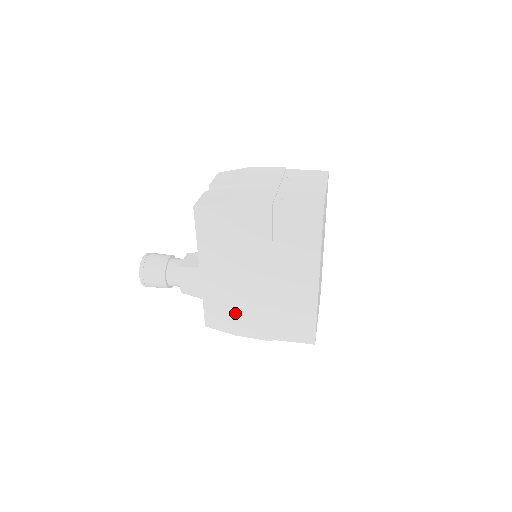
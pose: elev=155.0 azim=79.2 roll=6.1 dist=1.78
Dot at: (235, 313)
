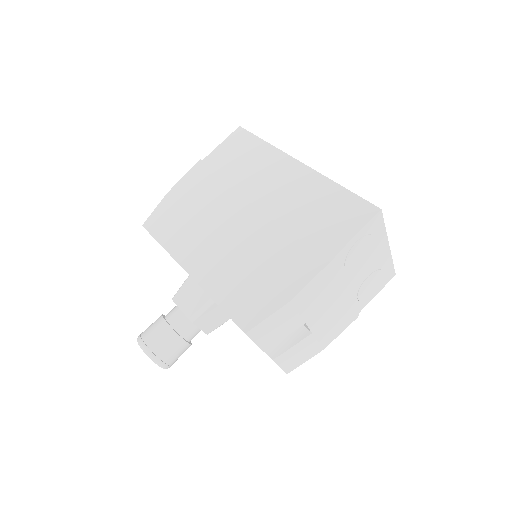
Dot at: occluded
